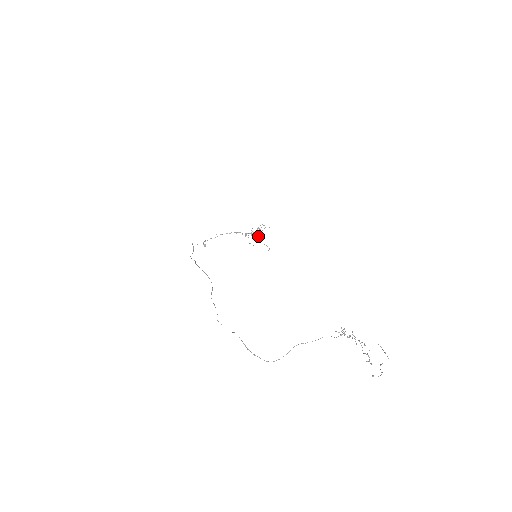
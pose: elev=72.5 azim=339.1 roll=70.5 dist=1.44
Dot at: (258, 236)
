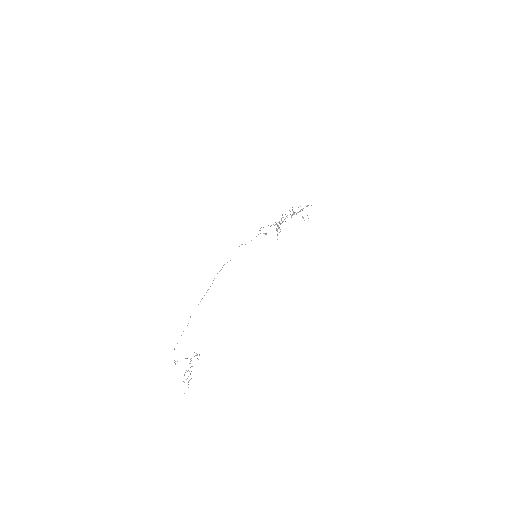
Dot at: (278, 226)
